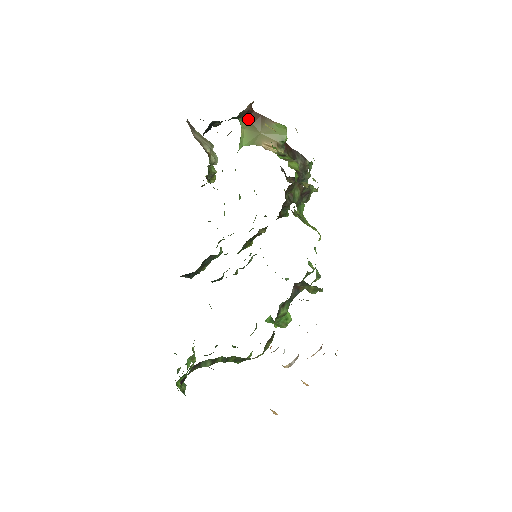
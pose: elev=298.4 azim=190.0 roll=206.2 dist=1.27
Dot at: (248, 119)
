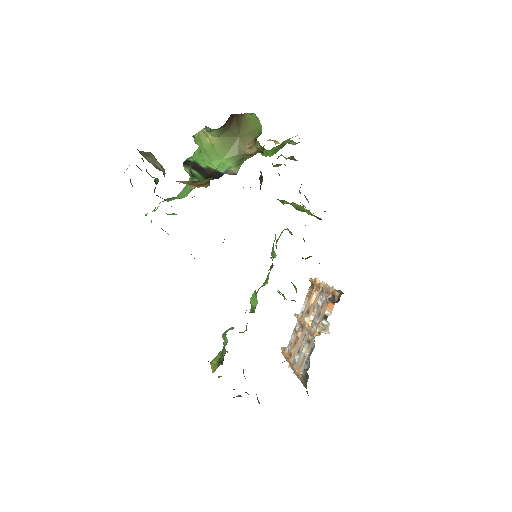
Dot at: (224, 126)
